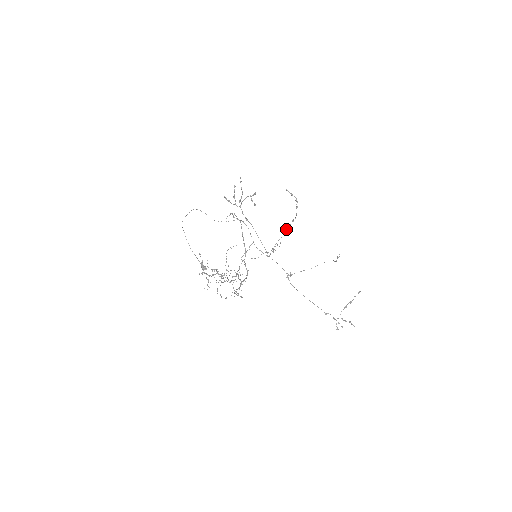
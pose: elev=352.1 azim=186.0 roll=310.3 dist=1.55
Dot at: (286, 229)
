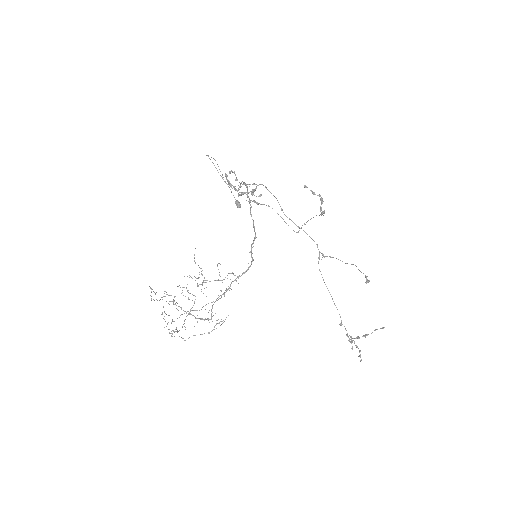
Dot at: occluded
